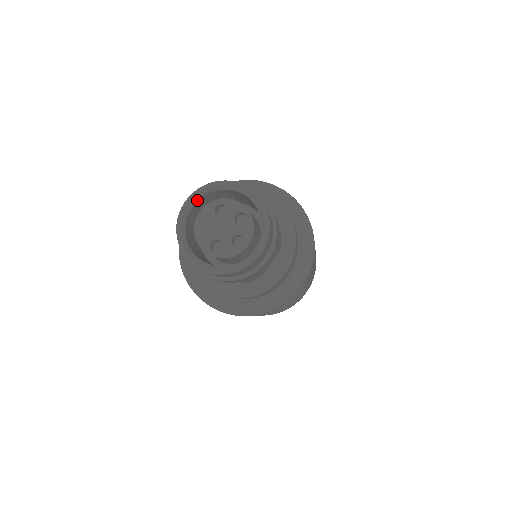
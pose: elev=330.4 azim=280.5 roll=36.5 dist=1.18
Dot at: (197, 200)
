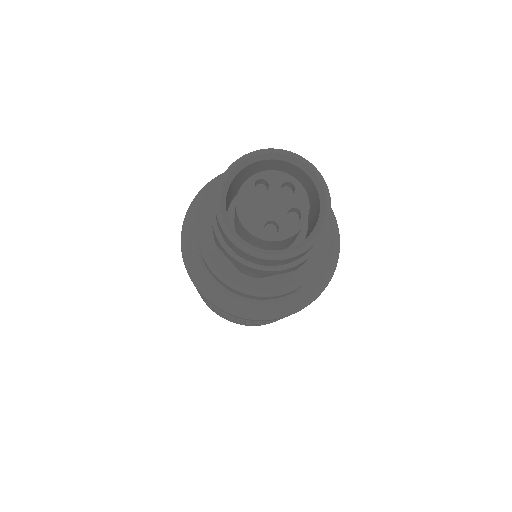
Dot at: (231, 181)
